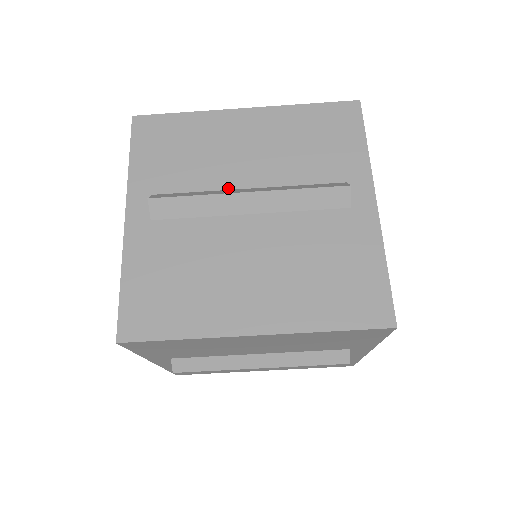
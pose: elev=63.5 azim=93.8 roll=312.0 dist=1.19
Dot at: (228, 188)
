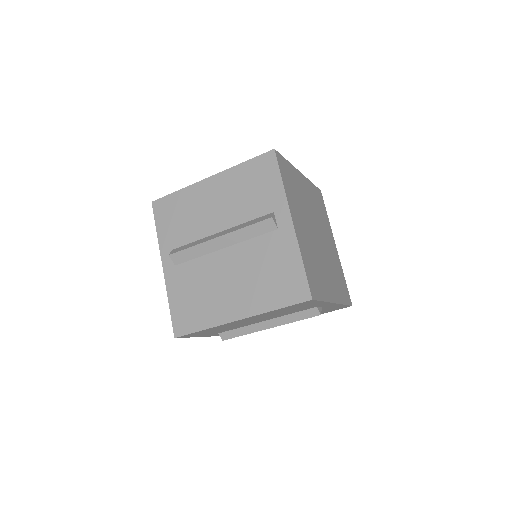
Dot at: (210, 235)
